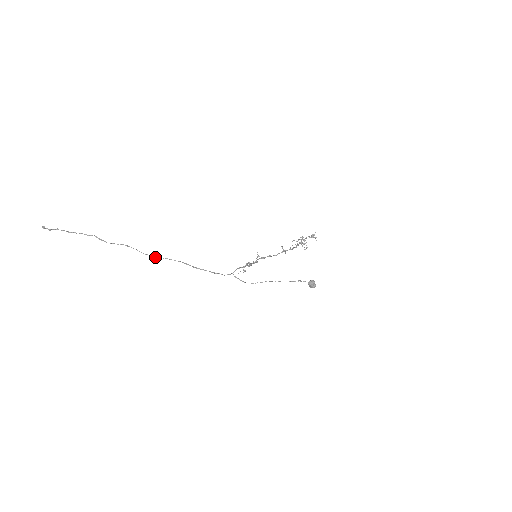
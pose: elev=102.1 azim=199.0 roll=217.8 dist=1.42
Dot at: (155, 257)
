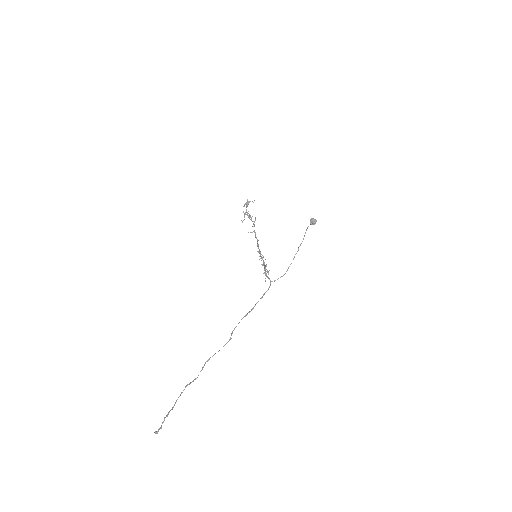
Dot at: (229, 340)
